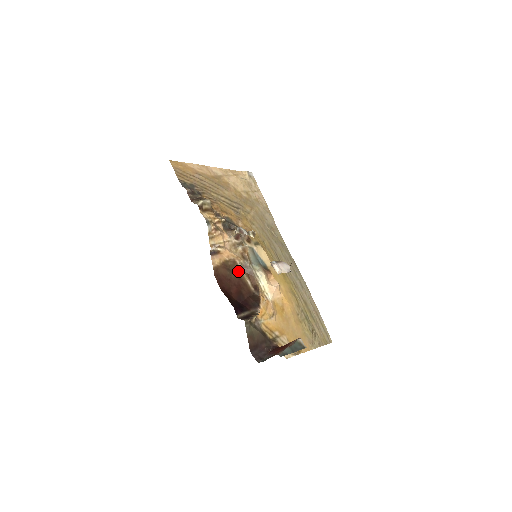
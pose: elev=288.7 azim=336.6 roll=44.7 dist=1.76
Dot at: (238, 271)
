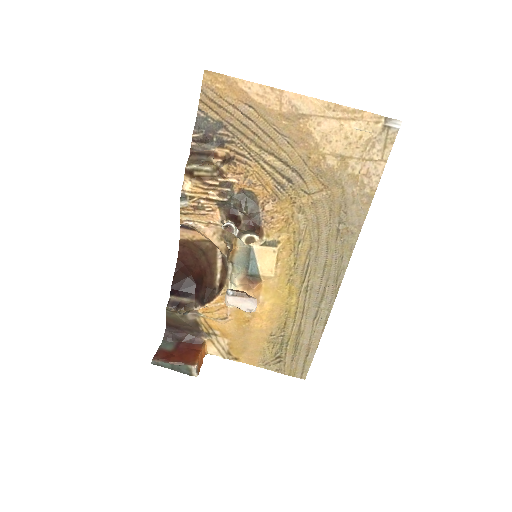
Dot at: (213, 258)
